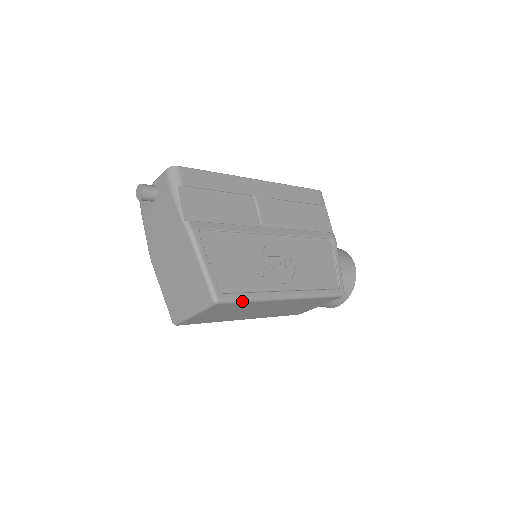
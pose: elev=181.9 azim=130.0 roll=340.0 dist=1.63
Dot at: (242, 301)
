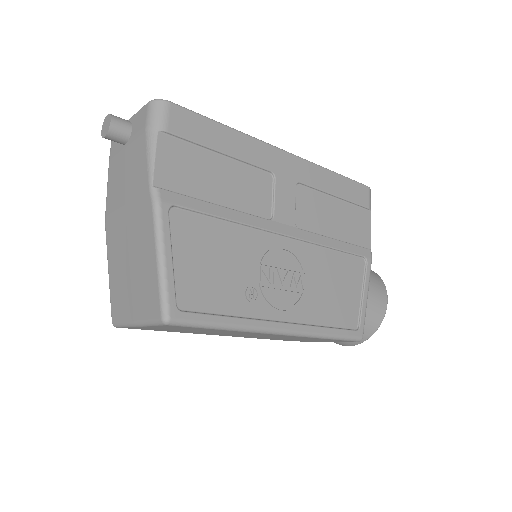
Dot at: (208, 327)
